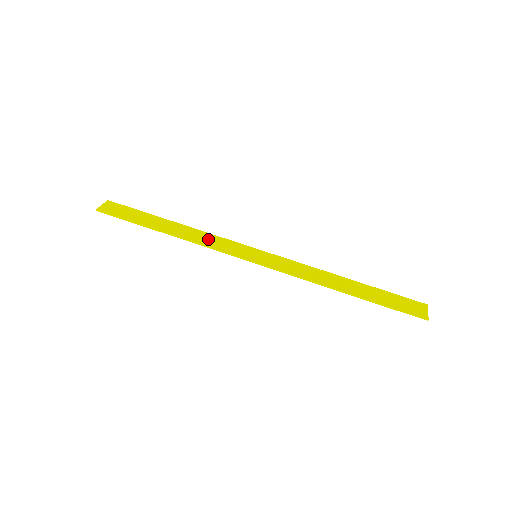
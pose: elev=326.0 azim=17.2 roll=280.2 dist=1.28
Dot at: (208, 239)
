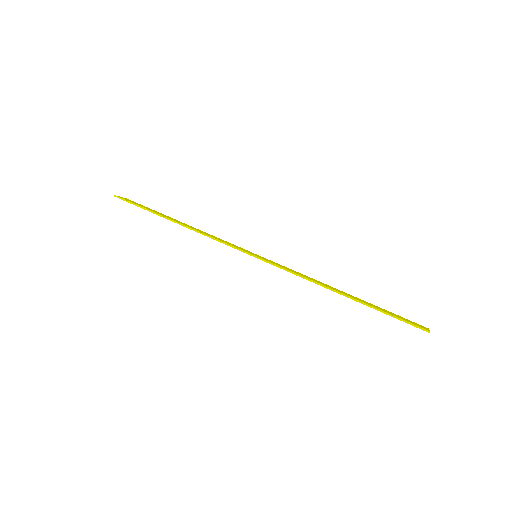
Dot at: (212, 236)
